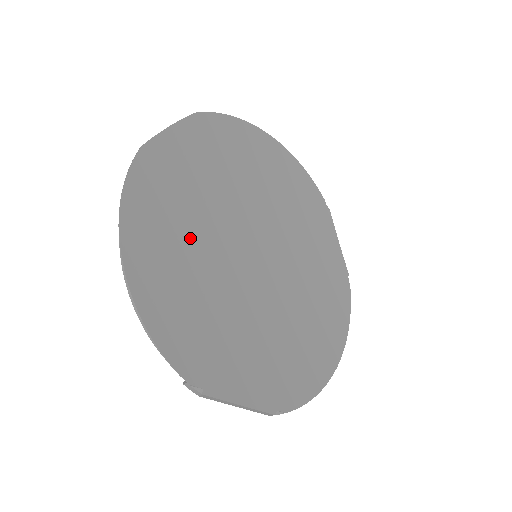
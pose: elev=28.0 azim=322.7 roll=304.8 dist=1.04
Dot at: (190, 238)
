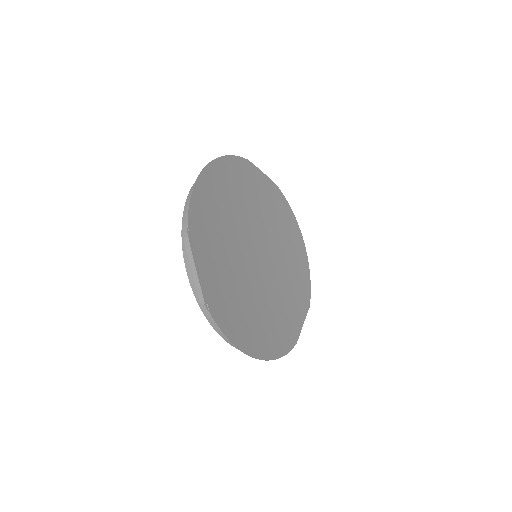
Dot at: (237, 203)
